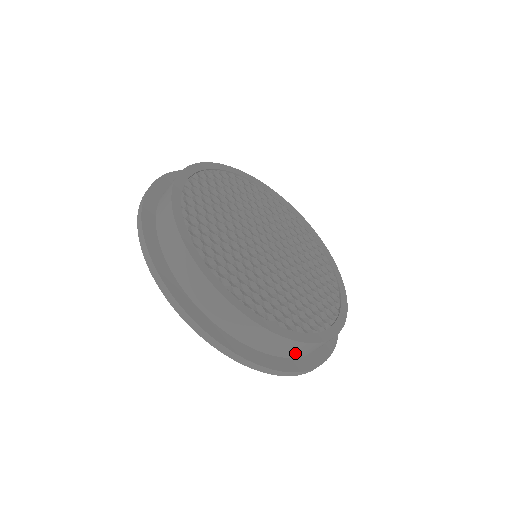
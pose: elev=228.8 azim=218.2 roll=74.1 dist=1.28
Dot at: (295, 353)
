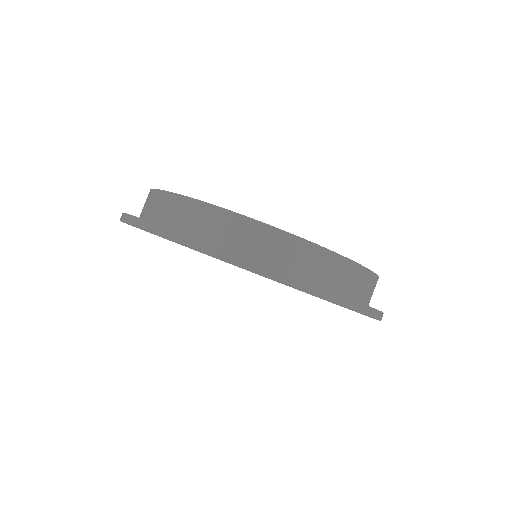
Dot at: (290, 262)
